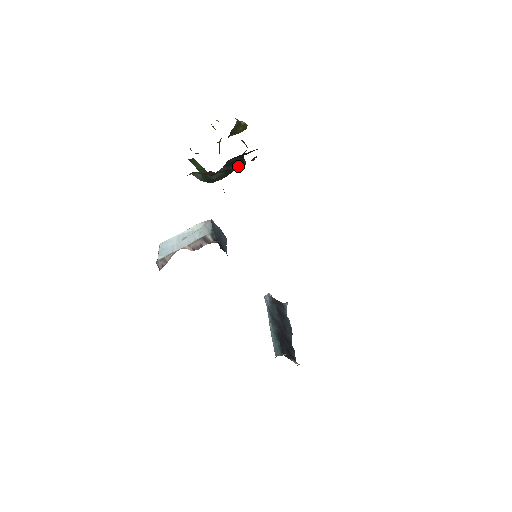
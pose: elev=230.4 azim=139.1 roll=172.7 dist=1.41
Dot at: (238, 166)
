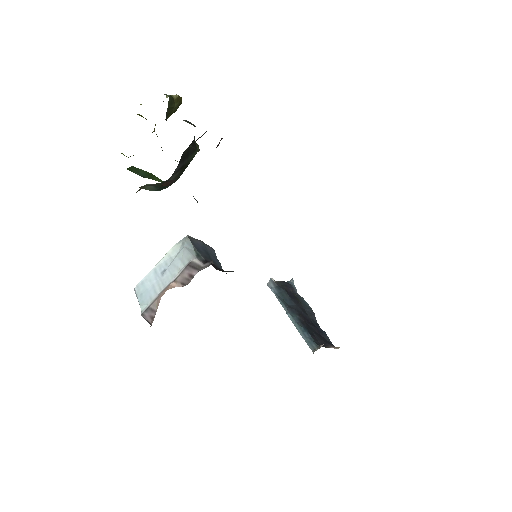
Dot at: (193, 155)
